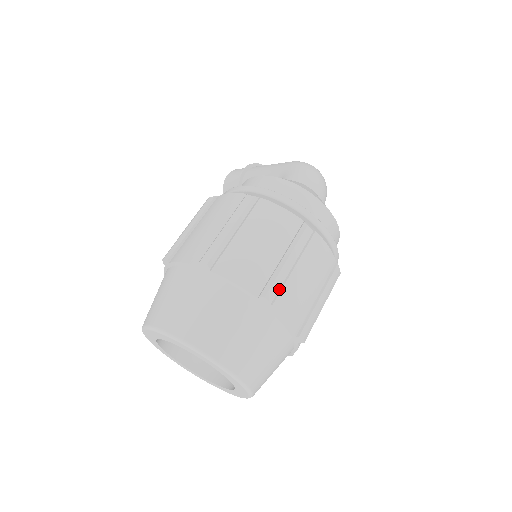
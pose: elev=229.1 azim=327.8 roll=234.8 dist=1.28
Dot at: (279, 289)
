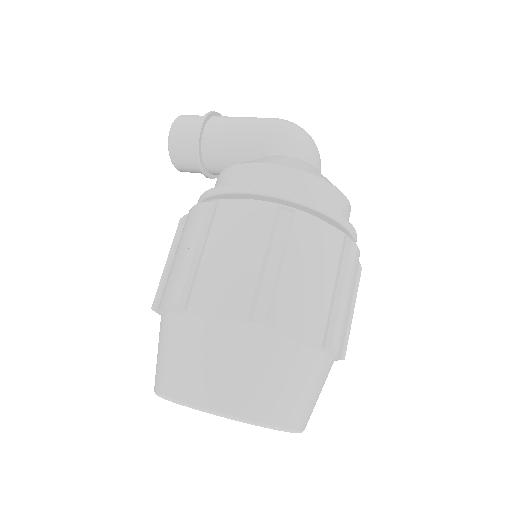
Dot at: (340, 329)
